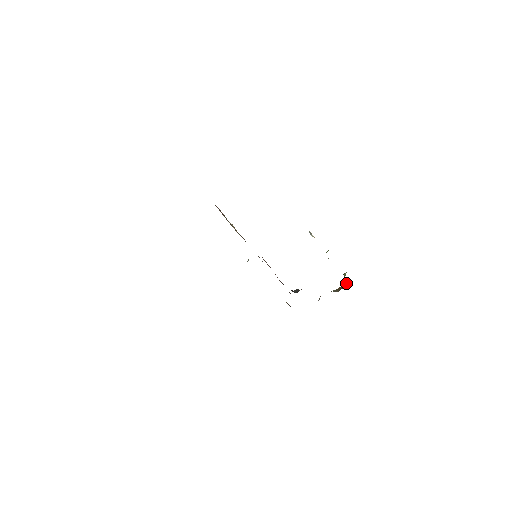
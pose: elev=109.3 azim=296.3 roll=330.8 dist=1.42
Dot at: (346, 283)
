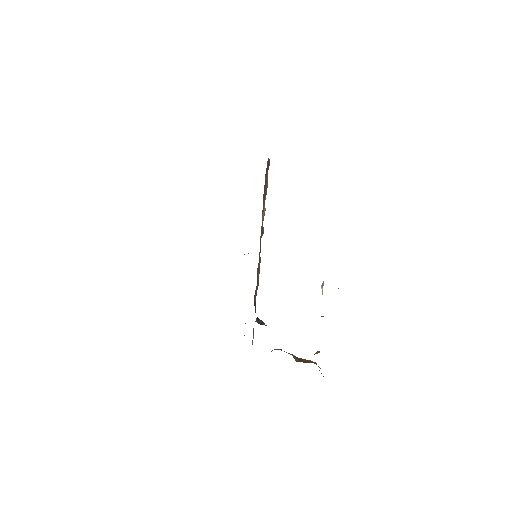
Dot at: (312, 361)
